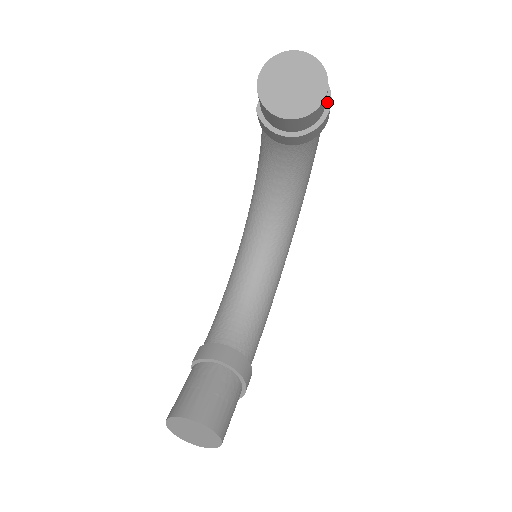
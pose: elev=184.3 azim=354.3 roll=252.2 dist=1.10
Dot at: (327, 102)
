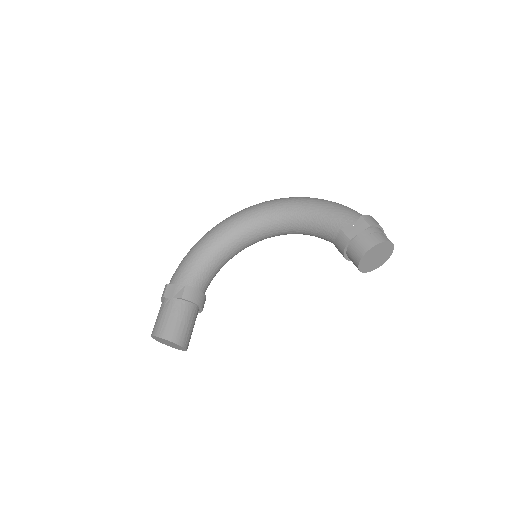
Dot at: occluded
